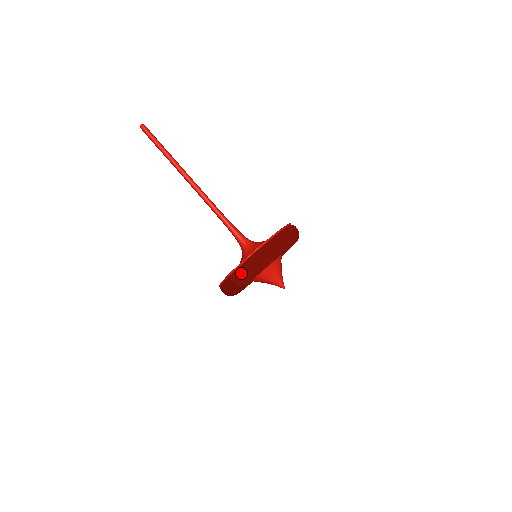
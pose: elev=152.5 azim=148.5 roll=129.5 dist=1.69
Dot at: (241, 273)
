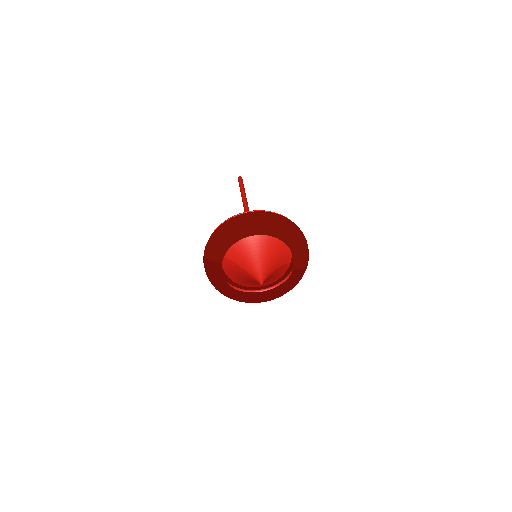
Dot at: (208, 242)
